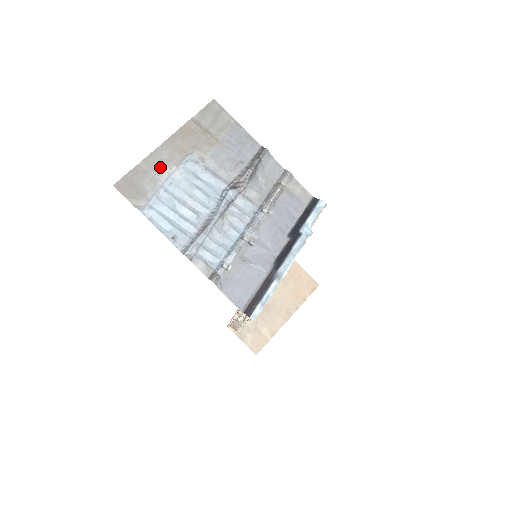
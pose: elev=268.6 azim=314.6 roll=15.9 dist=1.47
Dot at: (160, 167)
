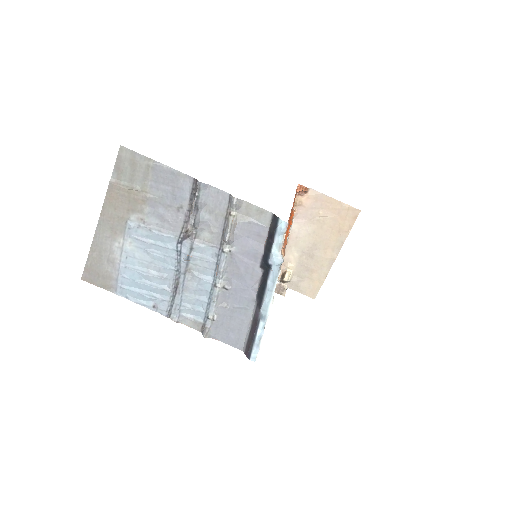
Dot at: (109, 245)
